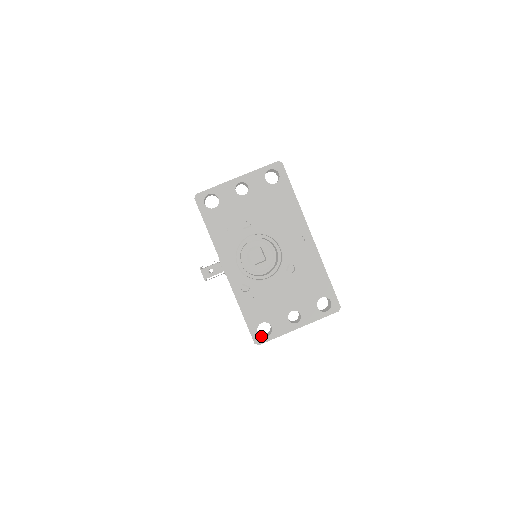
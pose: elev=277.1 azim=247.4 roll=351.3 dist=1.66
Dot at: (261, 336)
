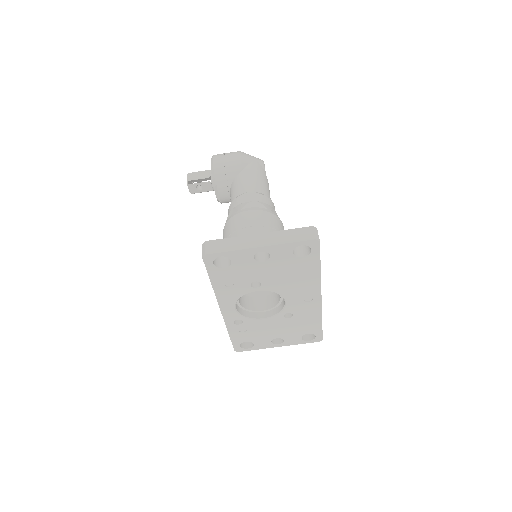
Dot at: (242, 348)
